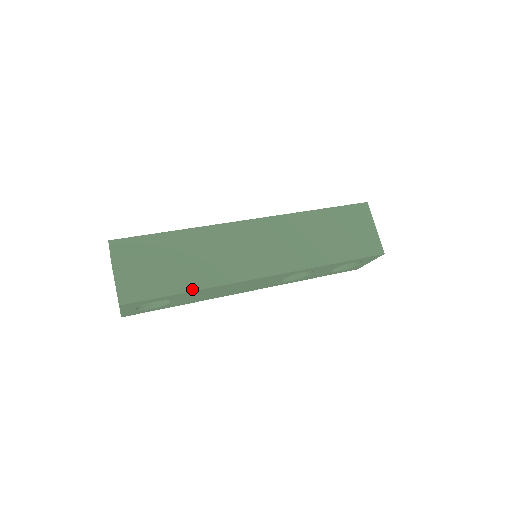
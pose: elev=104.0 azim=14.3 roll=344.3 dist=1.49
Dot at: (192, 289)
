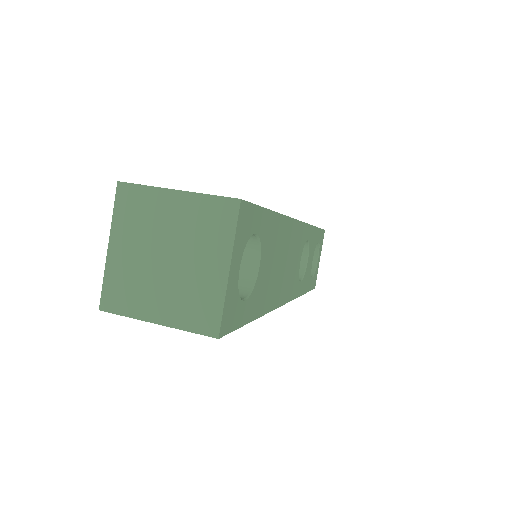
Dot at: occluded
